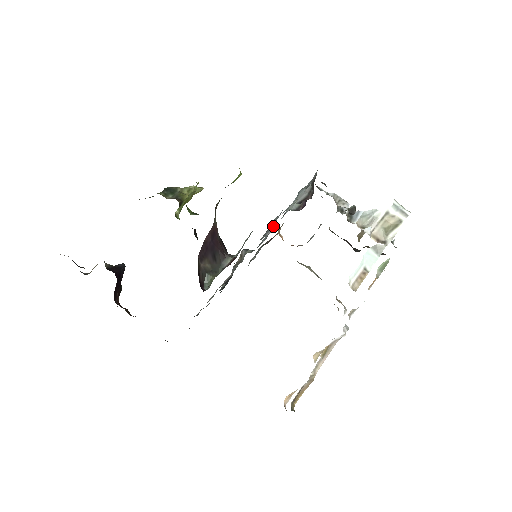
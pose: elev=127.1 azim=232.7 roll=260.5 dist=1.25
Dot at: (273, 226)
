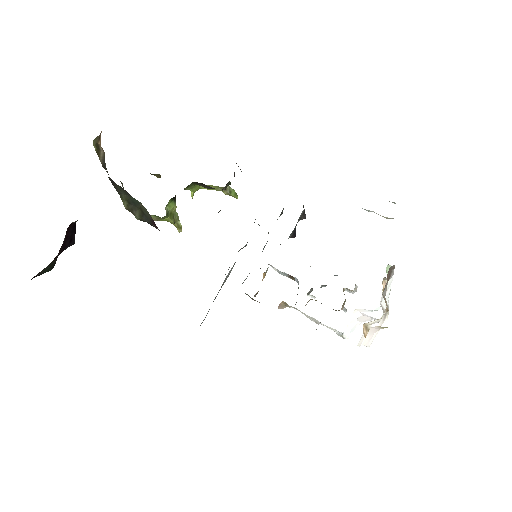
Dot at: occluded
